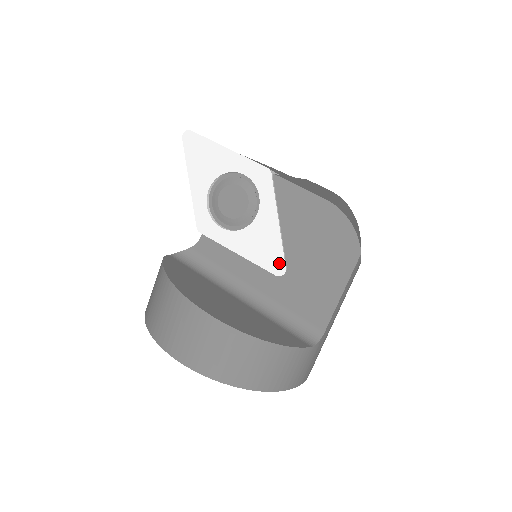
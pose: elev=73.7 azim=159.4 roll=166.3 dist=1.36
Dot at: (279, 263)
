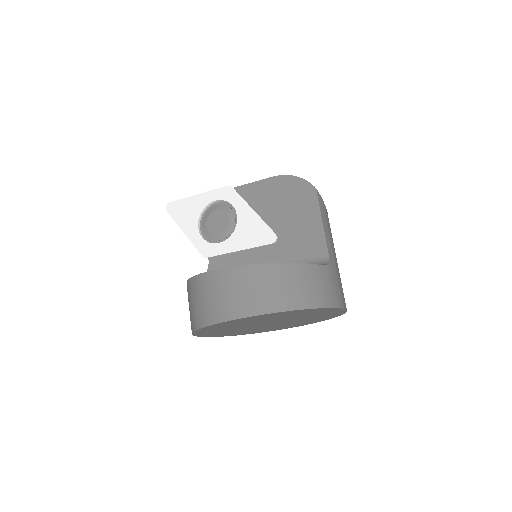
Dot at: (269, 234)
